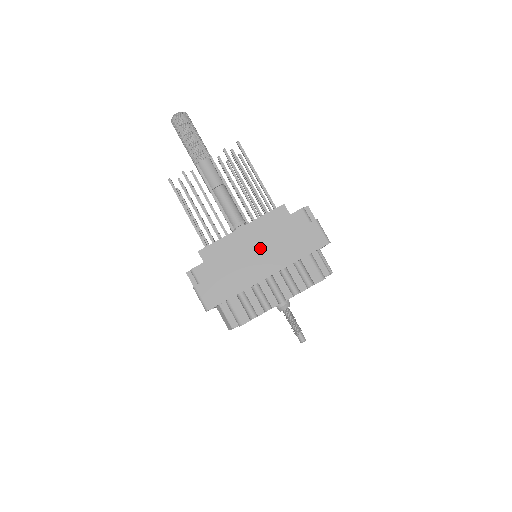
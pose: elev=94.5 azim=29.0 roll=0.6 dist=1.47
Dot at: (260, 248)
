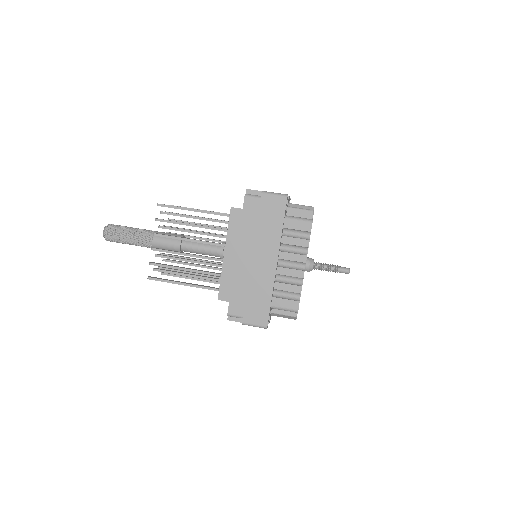
Dot at: (251, 252)
